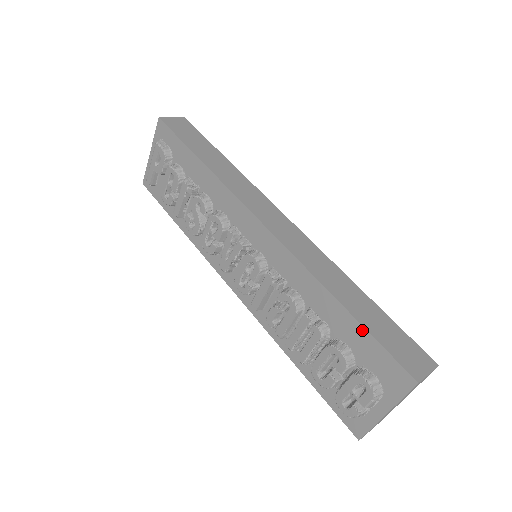
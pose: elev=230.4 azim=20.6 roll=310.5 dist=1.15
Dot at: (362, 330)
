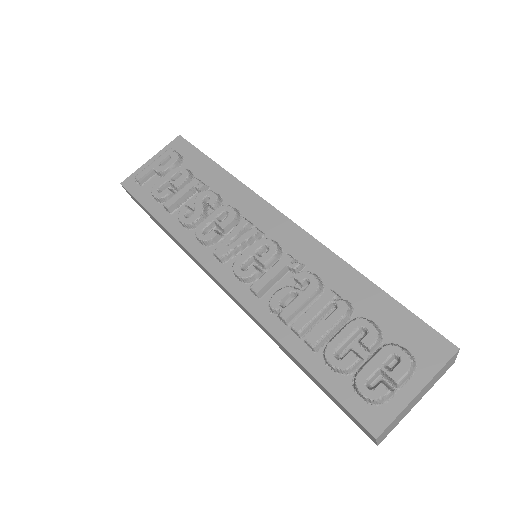
Dot at: (395, 304)
